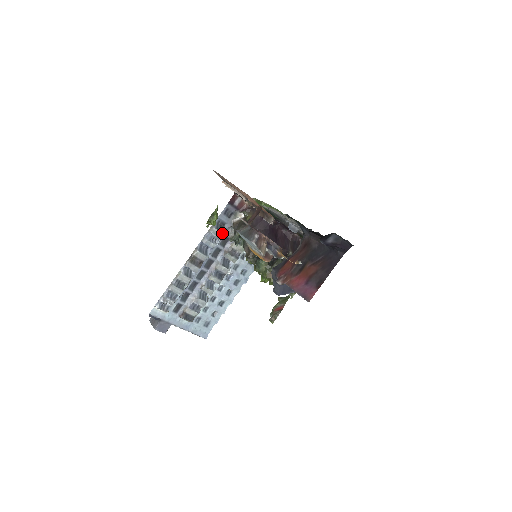
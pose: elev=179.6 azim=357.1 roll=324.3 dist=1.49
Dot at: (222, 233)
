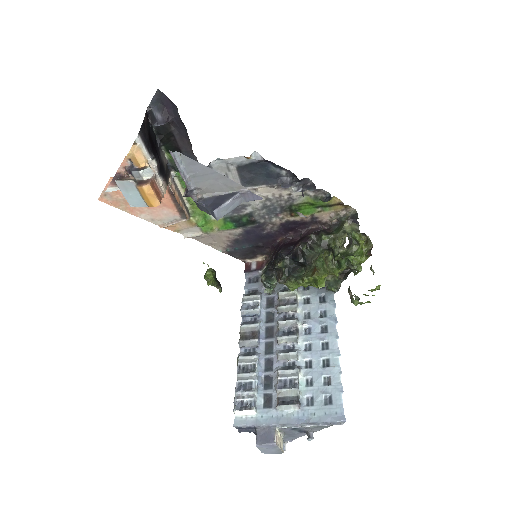
Dot at: (256, 295)
